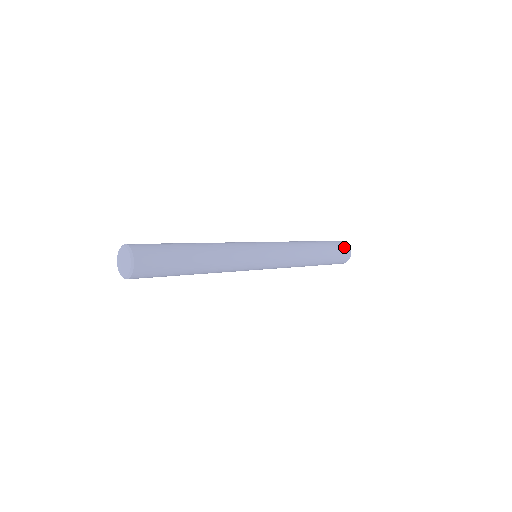
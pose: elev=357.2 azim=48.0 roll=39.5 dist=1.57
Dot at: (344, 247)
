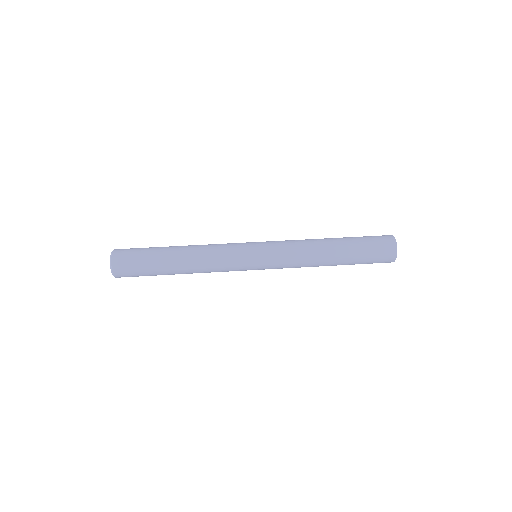
Dot at: (386, 246)
